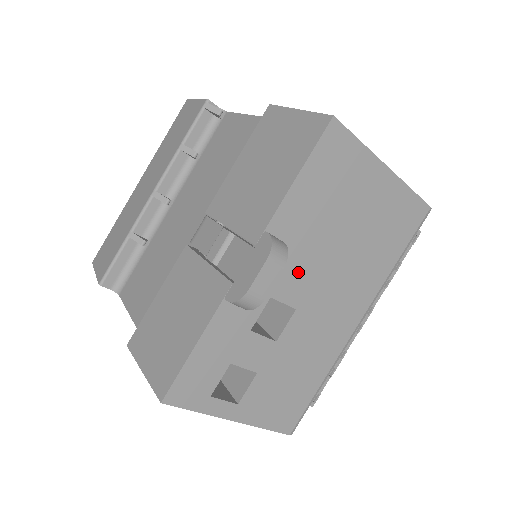
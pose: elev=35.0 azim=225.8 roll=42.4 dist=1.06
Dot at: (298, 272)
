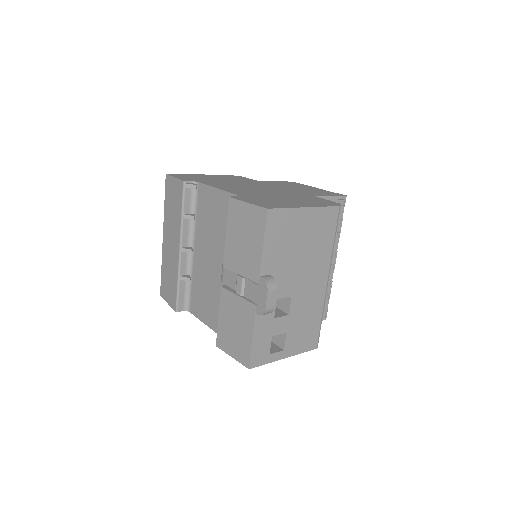
Dot at: (284, 281)
